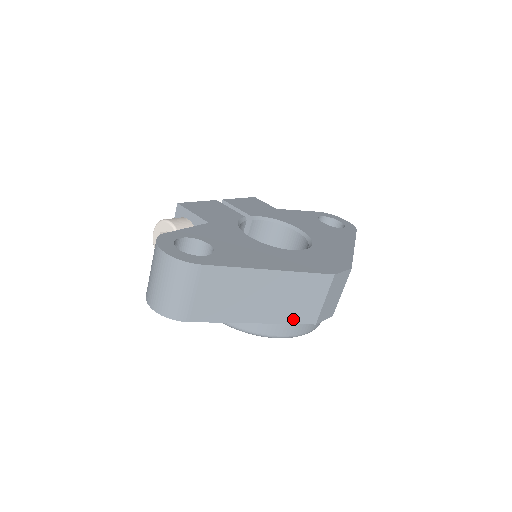
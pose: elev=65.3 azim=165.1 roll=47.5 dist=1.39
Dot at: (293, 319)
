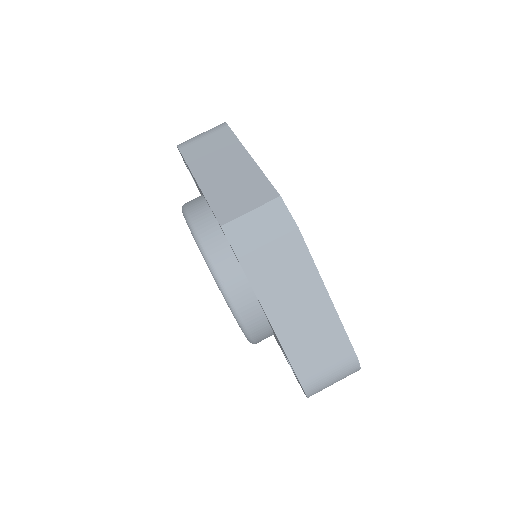
Dot at: (216, 205)
